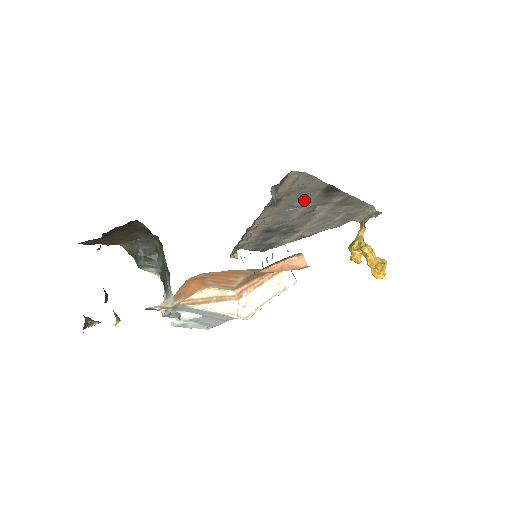
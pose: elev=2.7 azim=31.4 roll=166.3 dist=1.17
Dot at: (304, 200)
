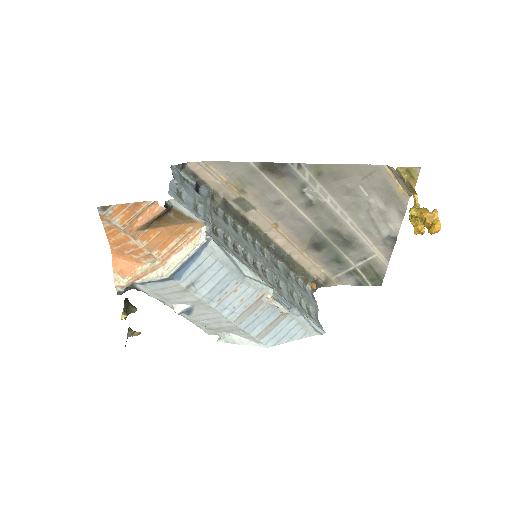
Dot at: (271, 191)
